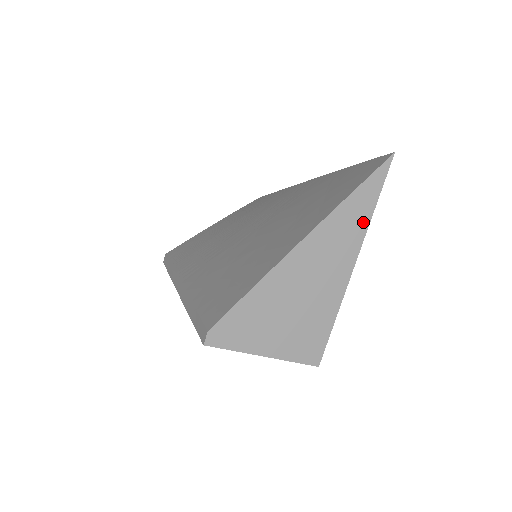
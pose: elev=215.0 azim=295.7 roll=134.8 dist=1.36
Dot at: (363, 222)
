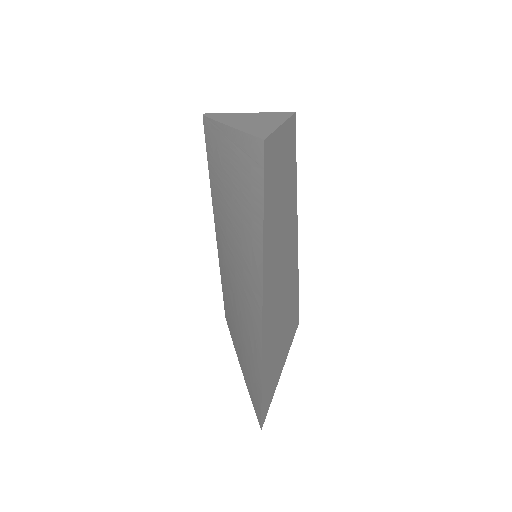
Dot at: occluded
